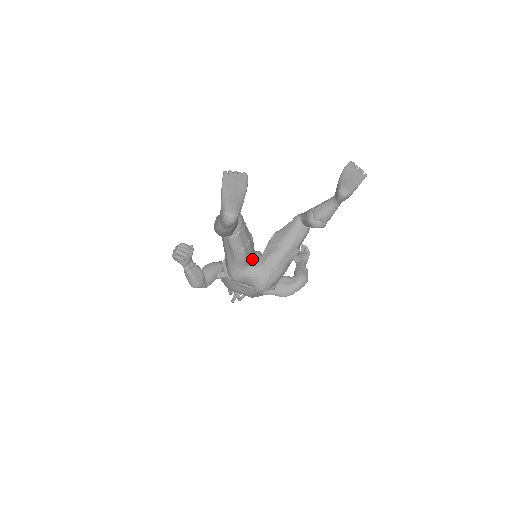
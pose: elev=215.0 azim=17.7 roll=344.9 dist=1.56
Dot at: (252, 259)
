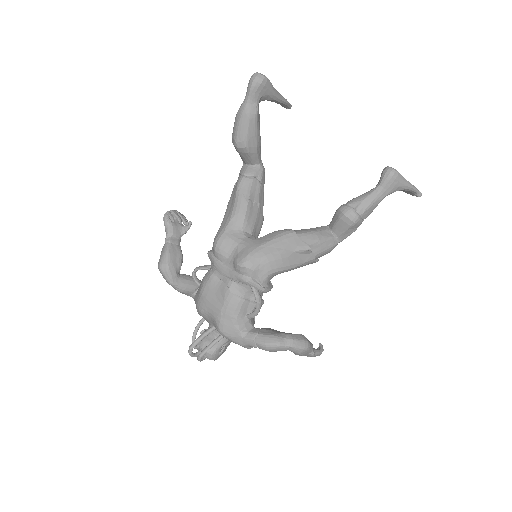
Dot at: (251, 230)
